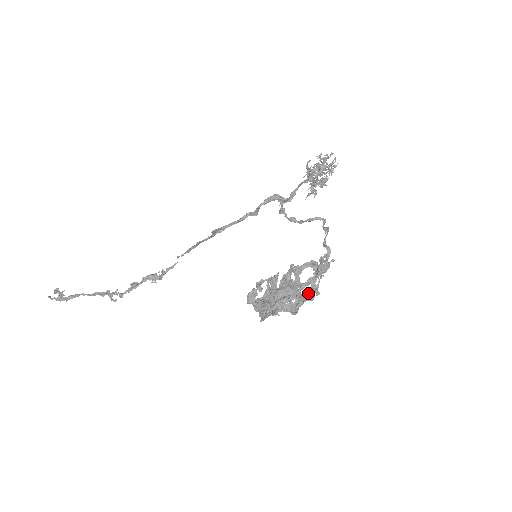
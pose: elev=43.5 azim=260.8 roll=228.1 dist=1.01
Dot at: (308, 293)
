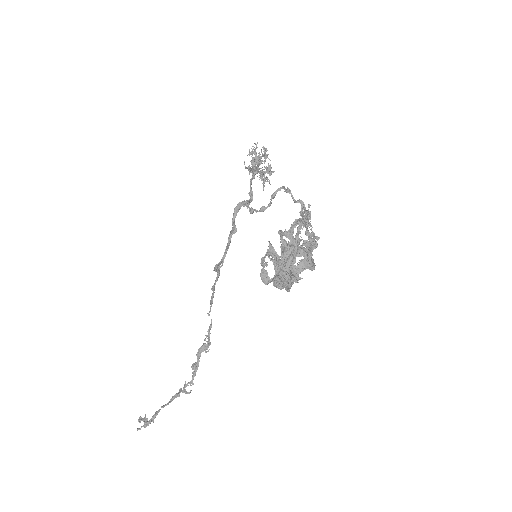
Dot at: (306, 240)
